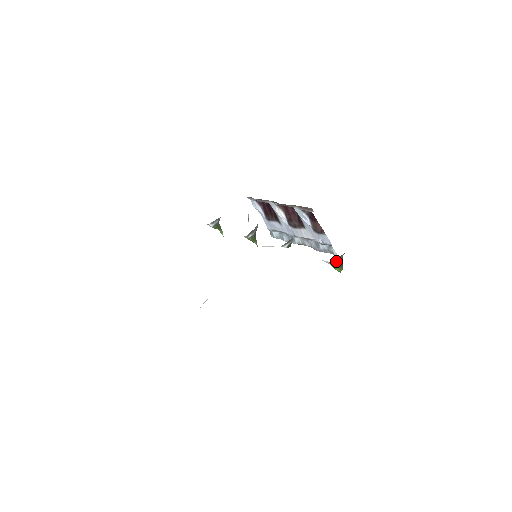
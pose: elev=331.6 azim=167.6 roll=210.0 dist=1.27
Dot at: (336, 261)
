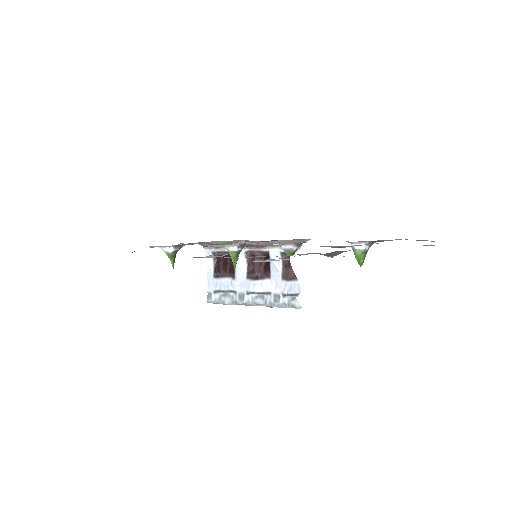
Dot at: (368, 246)
